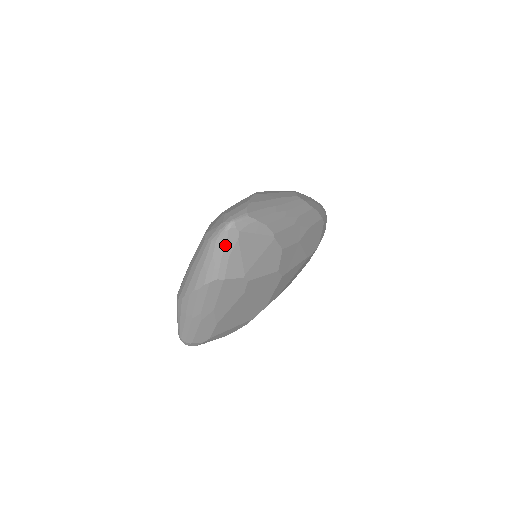
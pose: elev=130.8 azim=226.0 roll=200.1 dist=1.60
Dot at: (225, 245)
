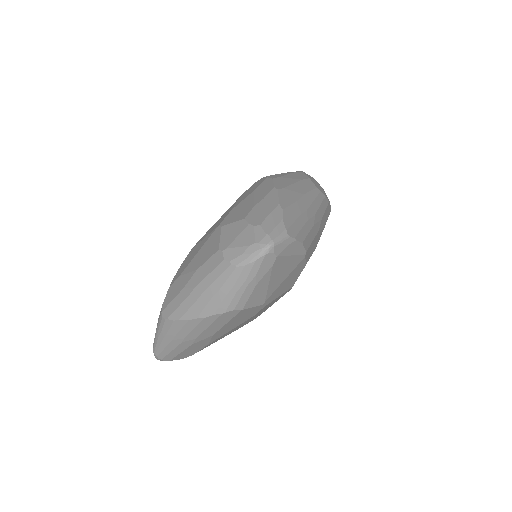
Dot at: (255, 273)
